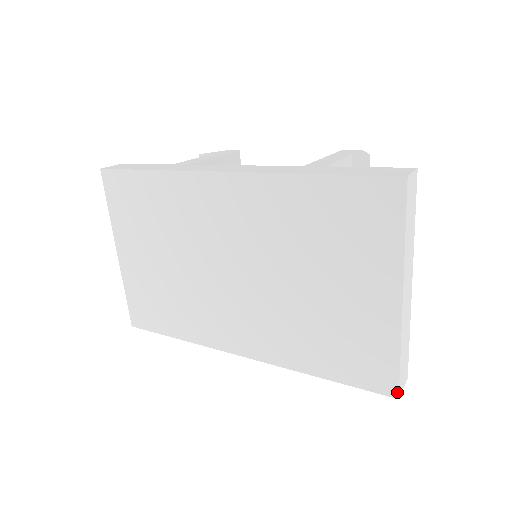
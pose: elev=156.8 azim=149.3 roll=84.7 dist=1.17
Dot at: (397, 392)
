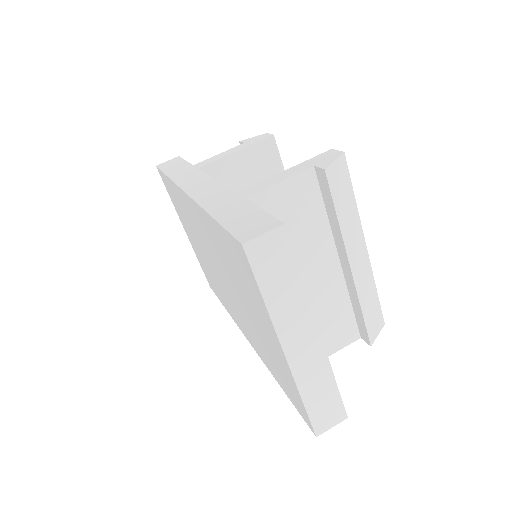
Dot at: (313, 431)
